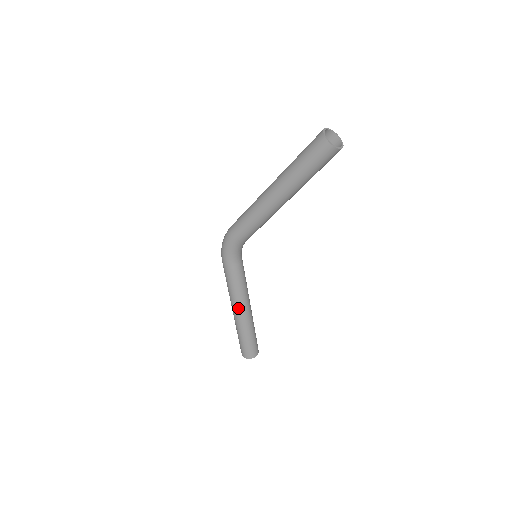
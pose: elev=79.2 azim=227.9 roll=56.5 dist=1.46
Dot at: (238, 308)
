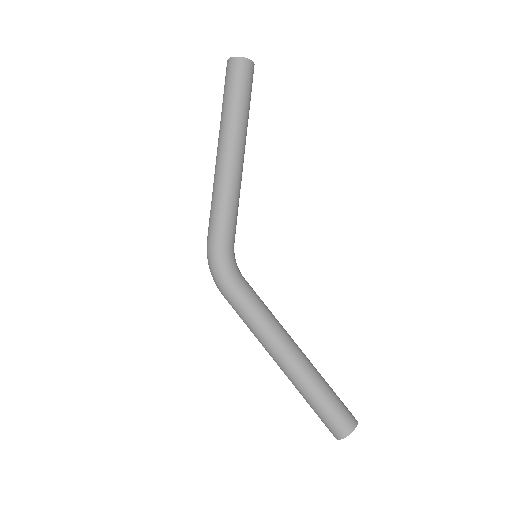
Dot at: (282, 348)
